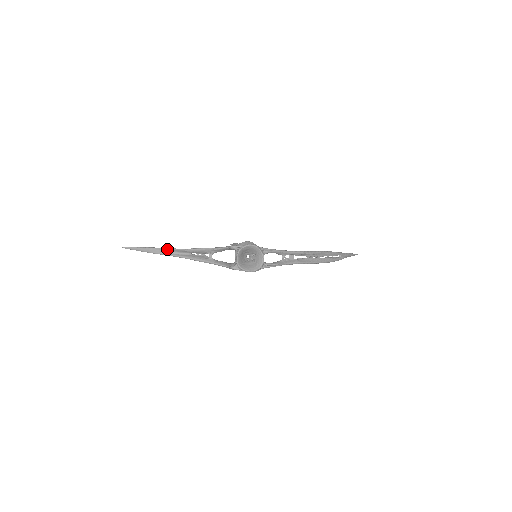
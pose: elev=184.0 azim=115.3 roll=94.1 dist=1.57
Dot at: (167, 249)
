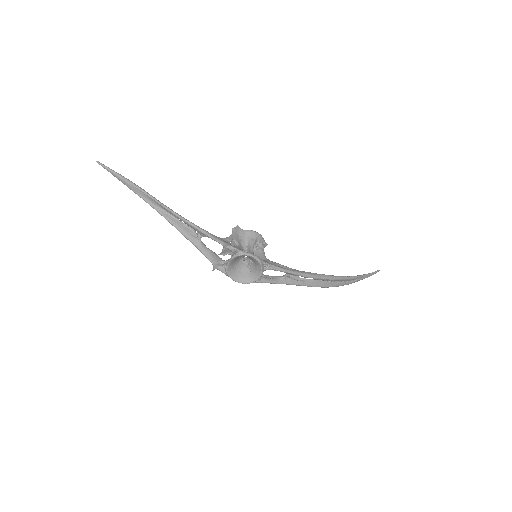
Dot at: (150, 197)
